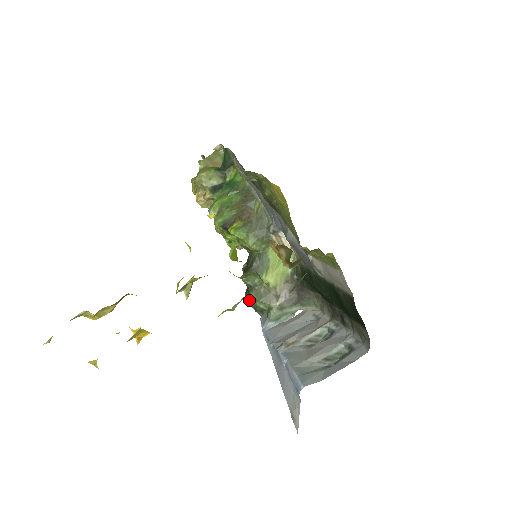
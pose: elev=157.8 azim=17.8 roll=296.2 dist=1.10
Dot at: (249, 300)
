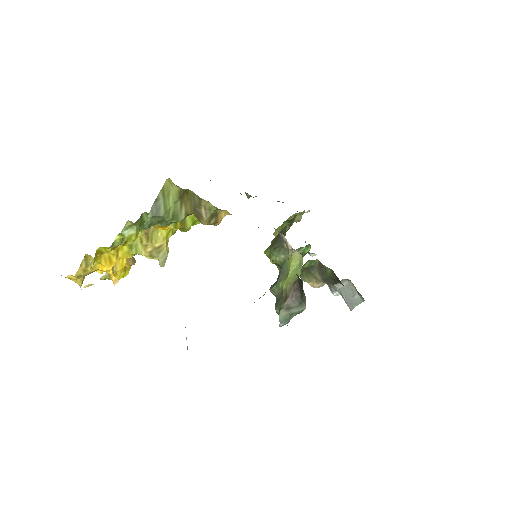
Dot at: occluded
